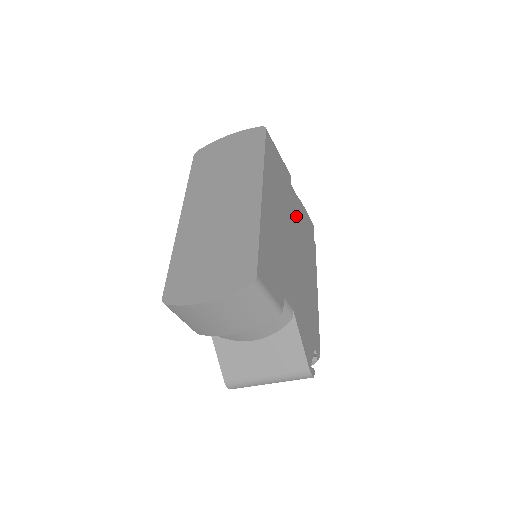
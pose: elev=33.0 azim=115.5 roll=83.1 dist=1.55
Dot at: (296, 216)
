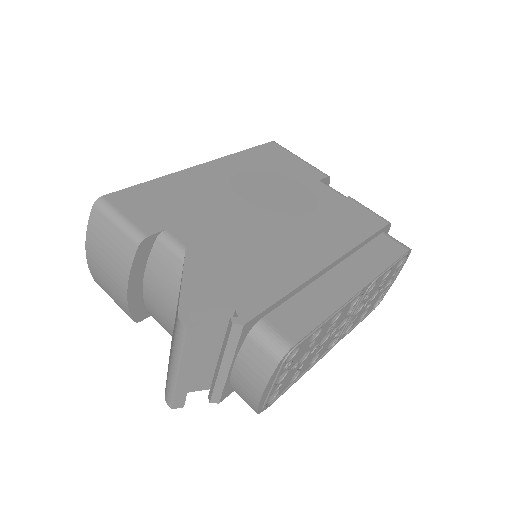
Dot at: (309, 200)
